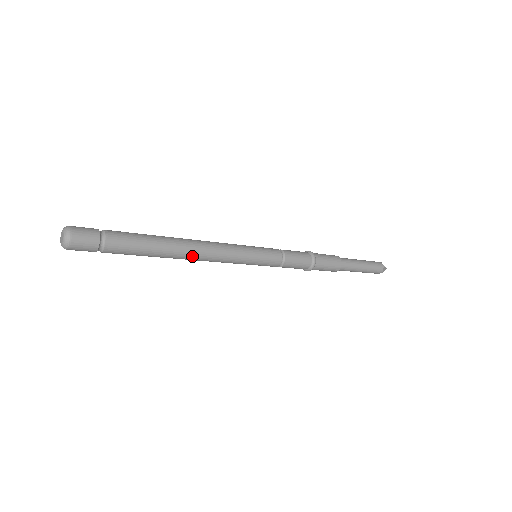
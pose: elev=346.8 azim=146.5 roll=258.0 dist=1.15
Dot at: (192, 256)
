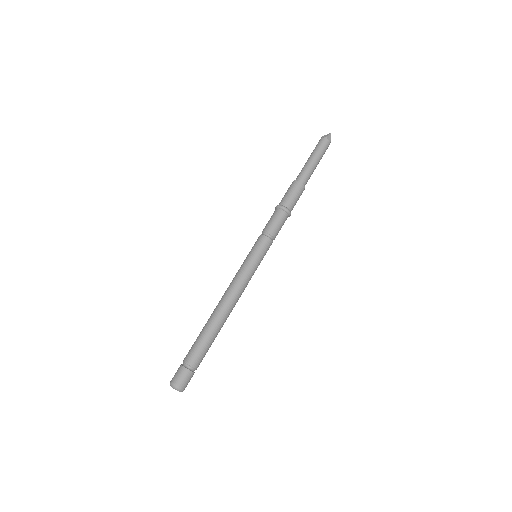
Dot at: (231, 311)
